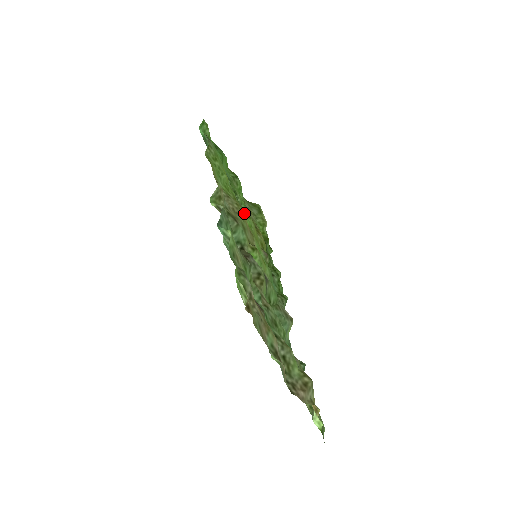
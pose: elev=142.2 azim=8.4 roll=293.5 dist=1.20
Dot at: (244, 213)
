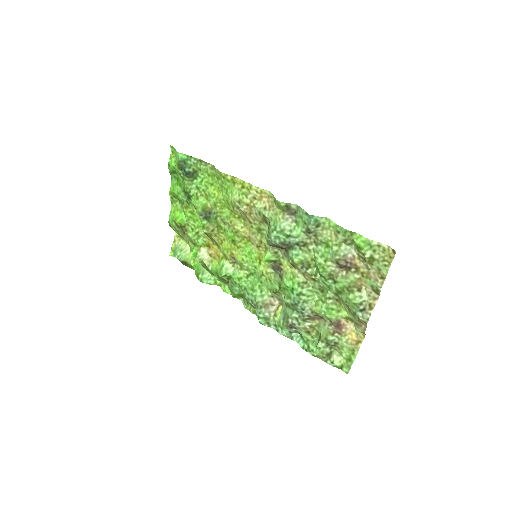
Dot at: (243, 223)
